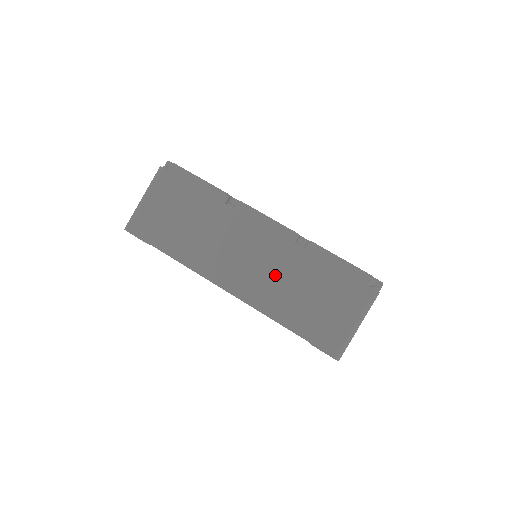
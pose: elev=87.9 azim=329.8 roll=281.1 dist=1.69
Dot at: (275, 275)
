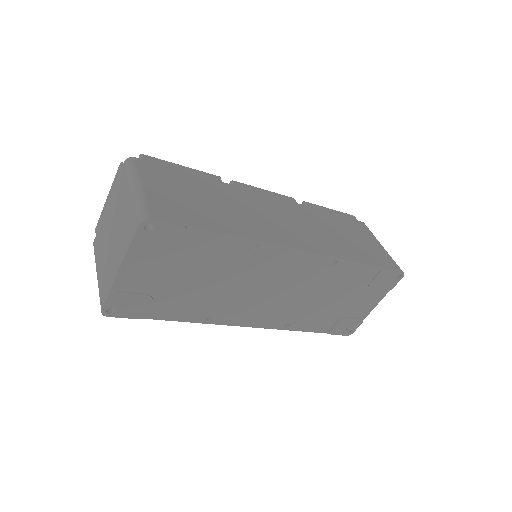
Dot at: (314, 227)
